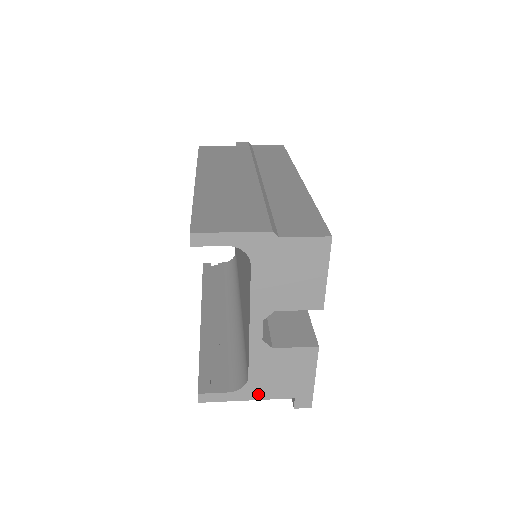
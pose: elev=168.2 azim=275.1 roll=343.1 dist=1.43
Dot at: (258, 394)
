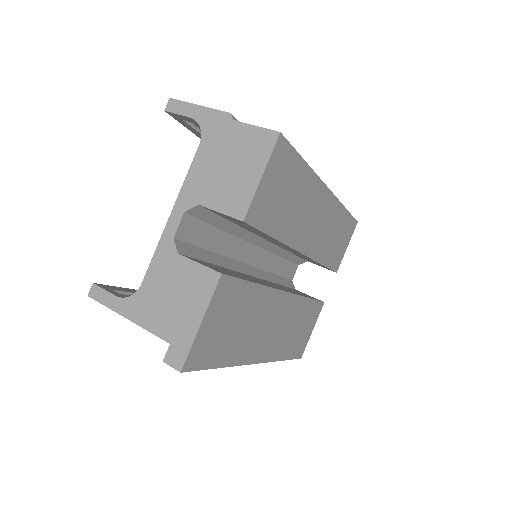
Dot at: (140, 315)
